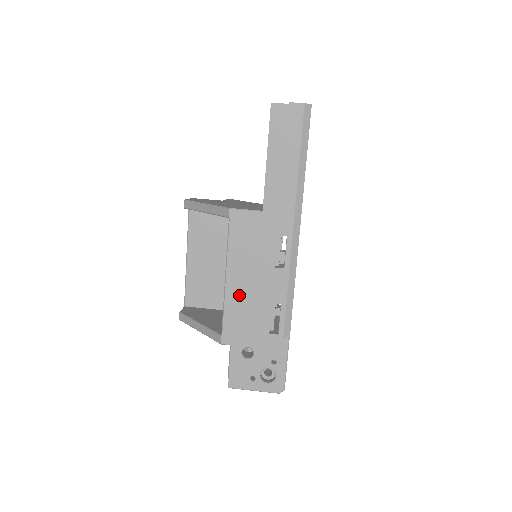
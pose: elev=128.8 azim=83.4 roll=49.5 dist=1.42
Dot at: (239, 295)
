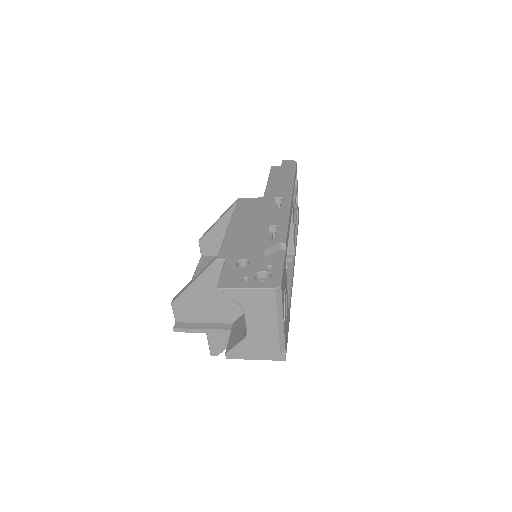
Dot at: (239, 232)
